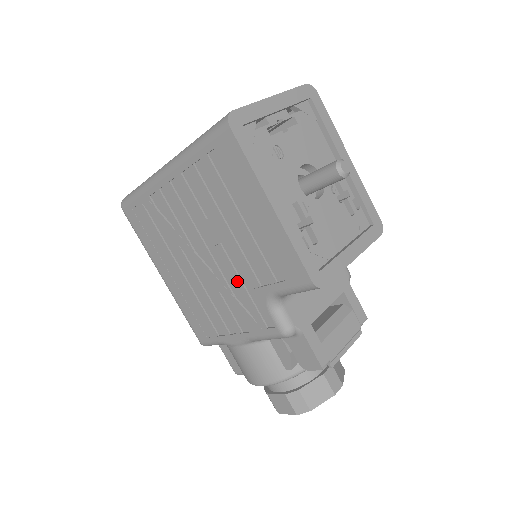
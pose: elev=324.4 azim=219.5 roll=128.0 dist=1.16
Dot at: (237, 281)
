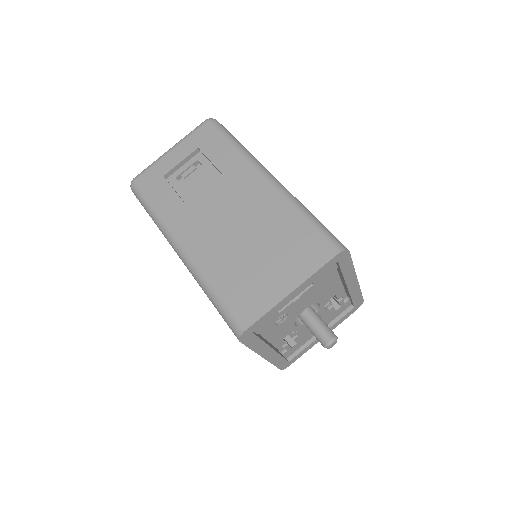
Dot at: occluded
